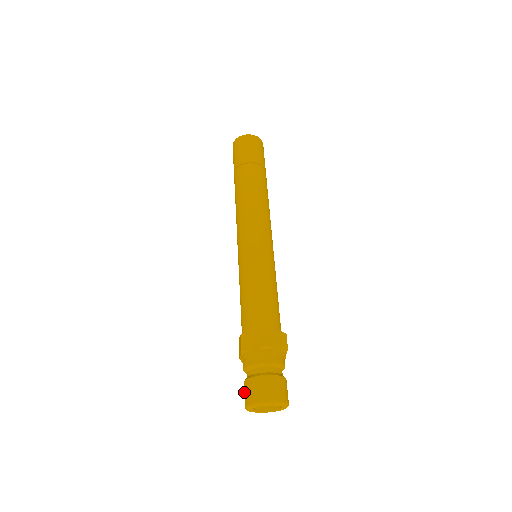
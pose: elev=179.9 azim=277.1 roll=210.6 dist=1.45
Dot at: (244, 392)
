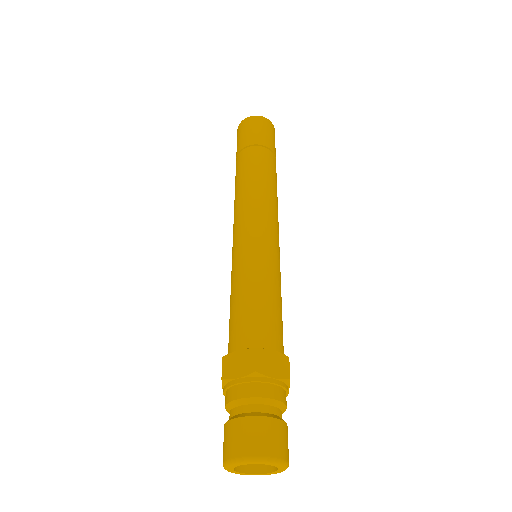
Dot at: (223, 442)
